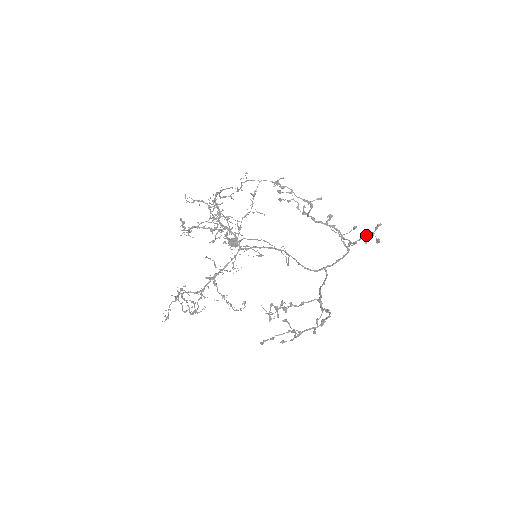
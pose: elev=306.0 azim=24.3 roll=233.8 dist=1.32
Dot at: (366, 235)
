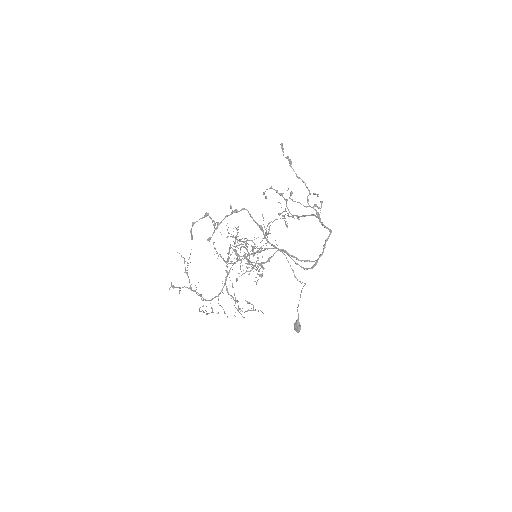
Dot at: occluded
